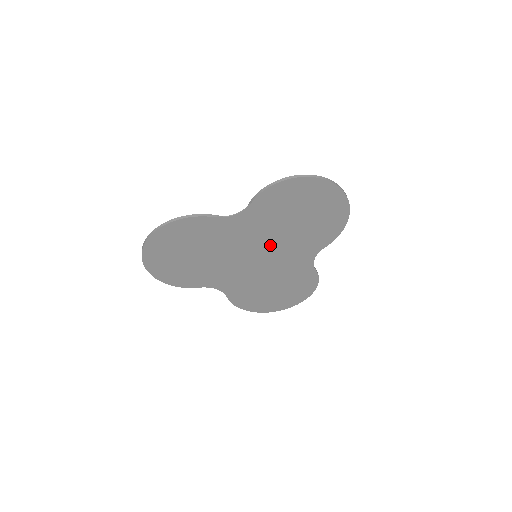
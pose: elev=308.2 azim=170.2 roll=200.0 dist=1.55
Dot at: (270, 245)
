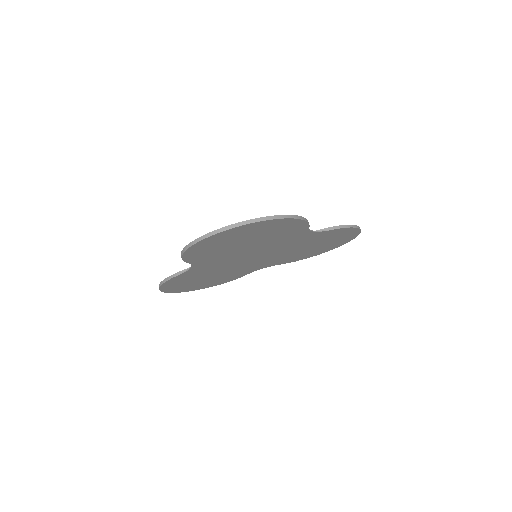
Dot at: (254, 252)
